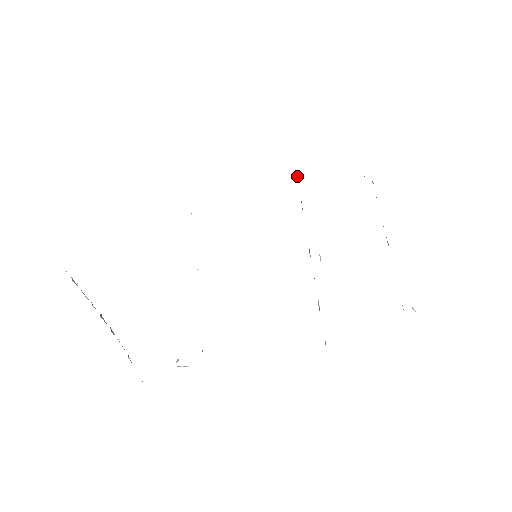
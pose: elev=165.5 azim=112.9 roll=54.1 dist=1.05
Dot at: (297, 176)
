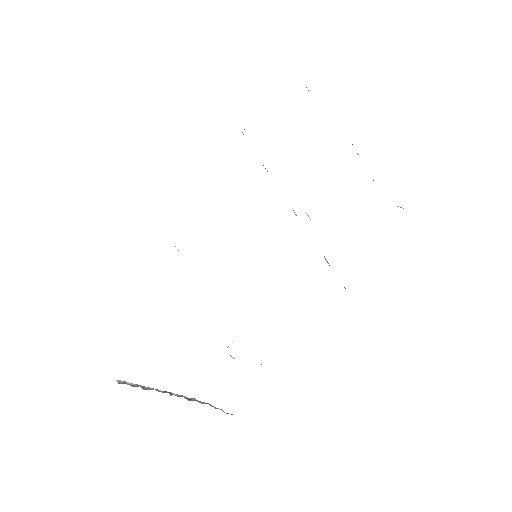
Dot at: occluded
